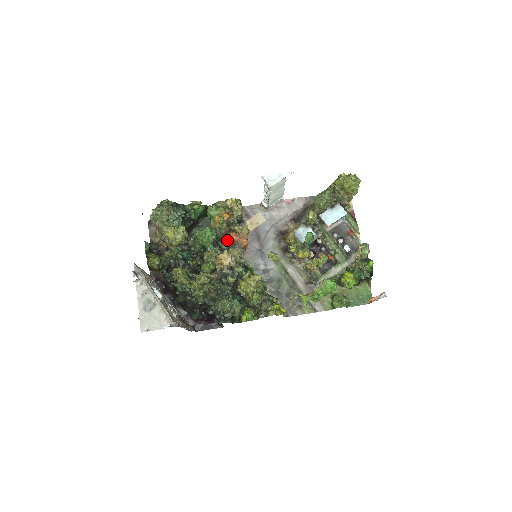
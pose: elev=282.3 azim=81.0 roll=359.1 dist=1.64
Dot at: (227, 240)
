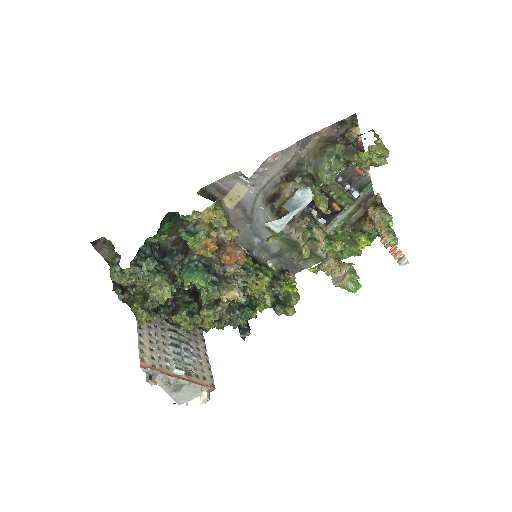
Dot at: (218, 258)
